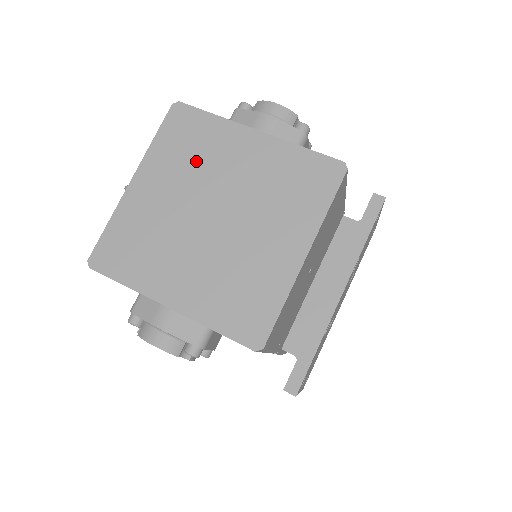
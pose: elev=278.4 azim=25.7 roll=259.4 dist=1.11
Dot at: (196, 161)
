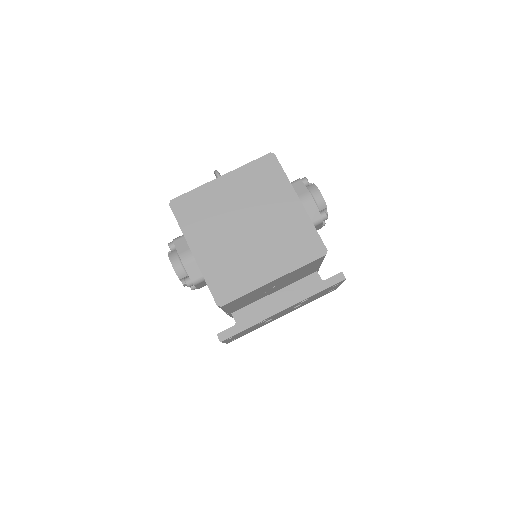
Dot at: (259, 192)
